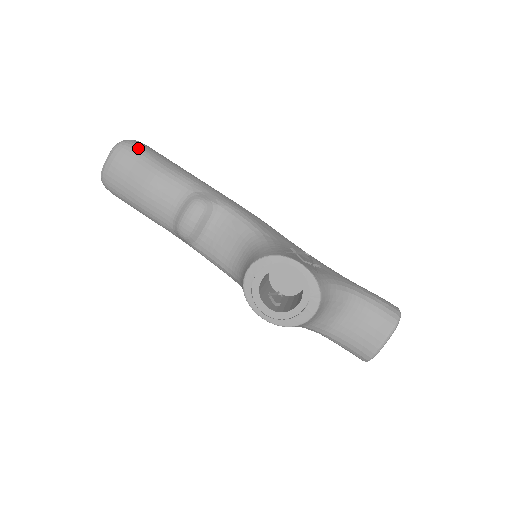
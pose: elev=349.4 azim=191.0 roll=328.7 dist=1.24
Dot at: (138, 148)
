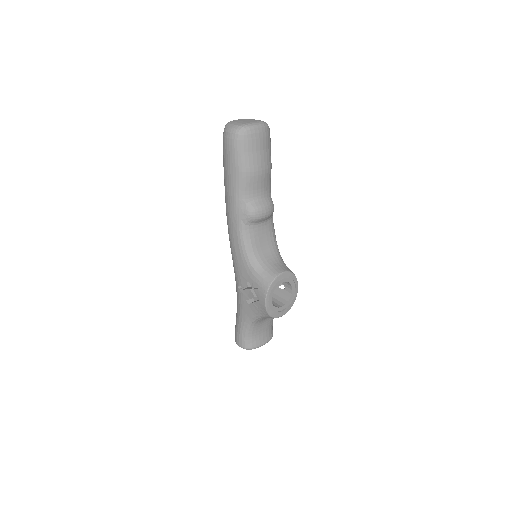
Dot at: occluded
